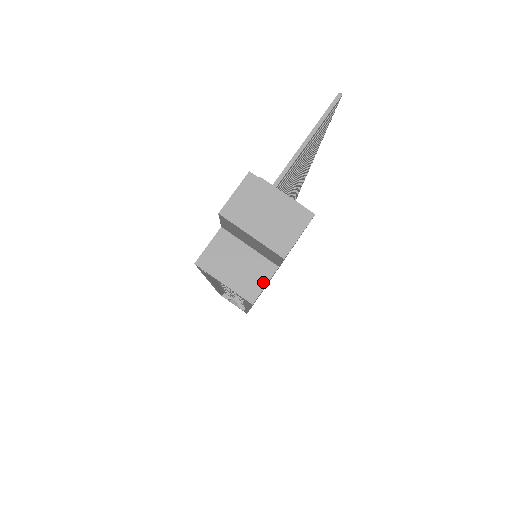
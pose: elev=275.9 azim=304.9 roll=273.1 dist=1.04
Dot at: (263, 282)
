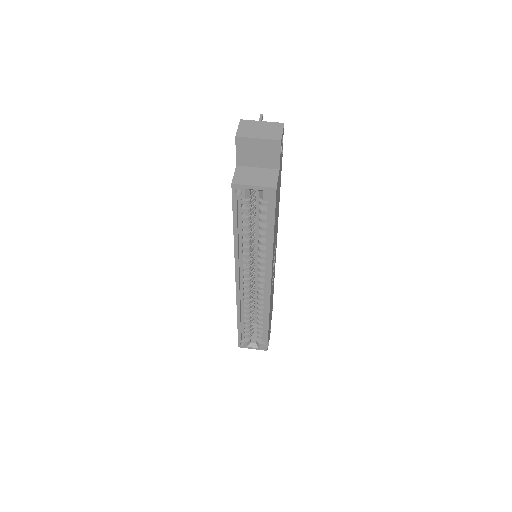
Dot at: (275, 178)
